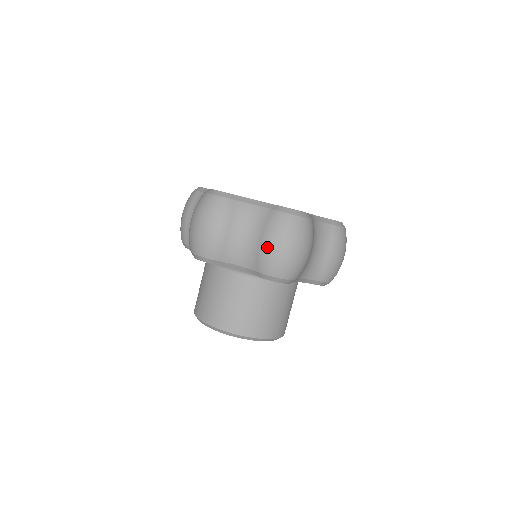
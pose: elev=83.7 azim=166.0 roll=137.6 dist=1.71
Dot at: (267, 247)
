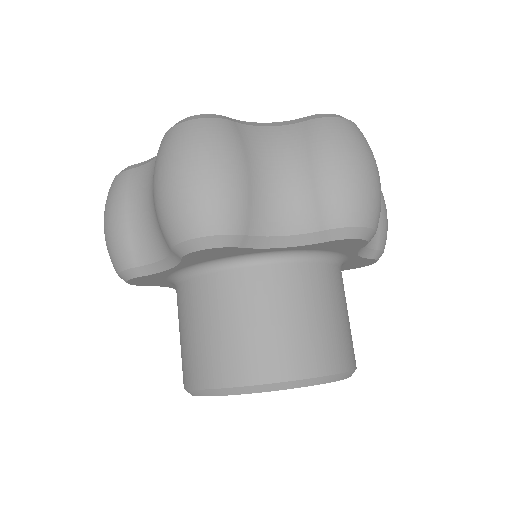
Dot at: (155, 197)
